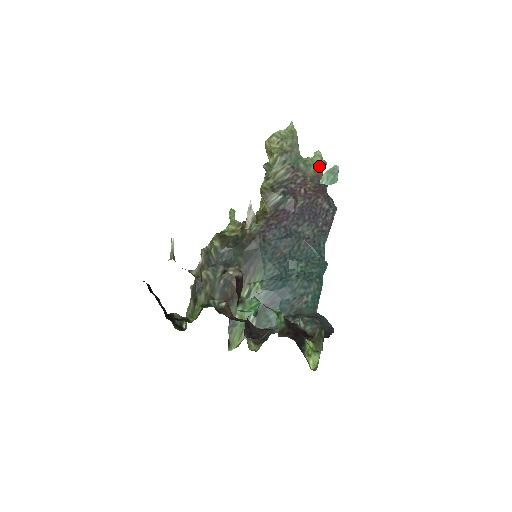
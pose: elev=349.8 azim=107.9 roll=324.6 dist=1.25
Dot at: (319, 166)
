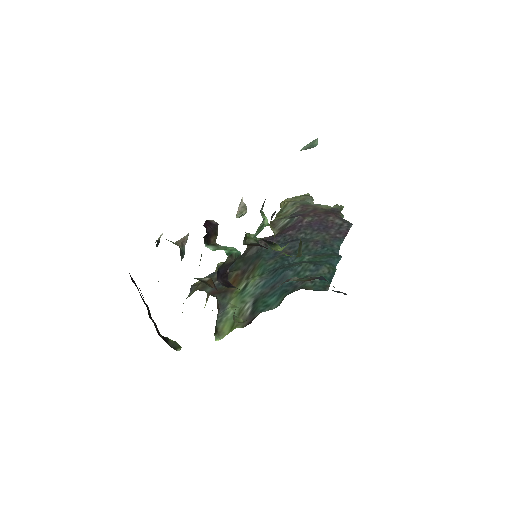
Dot at: (334, 207)
